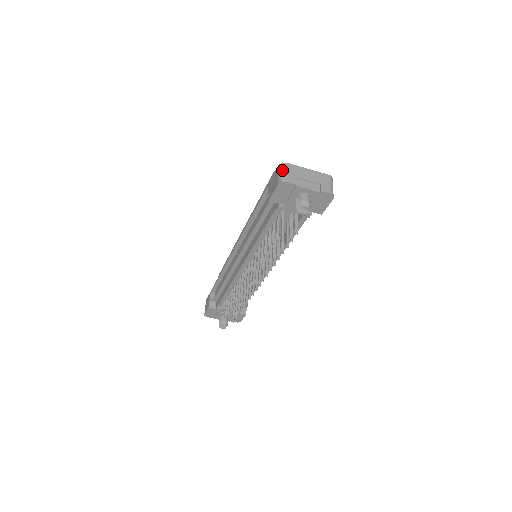
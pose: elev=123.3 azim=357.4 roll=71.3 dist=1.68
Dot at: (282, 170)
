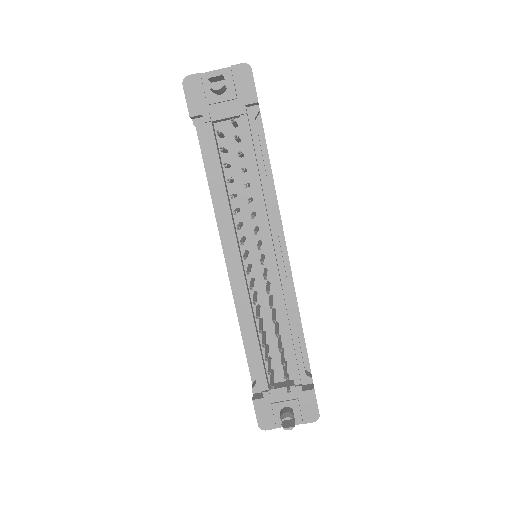
Dot at: occluded
